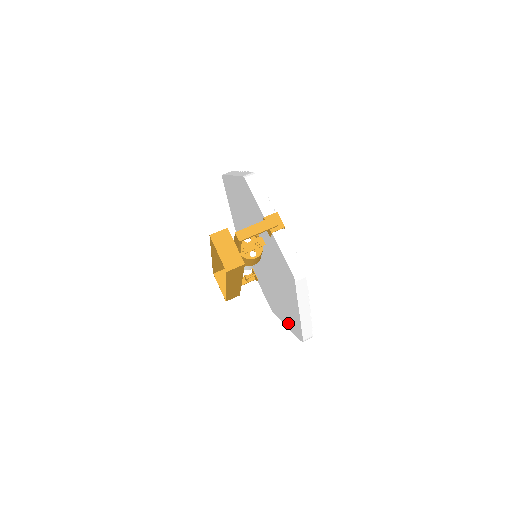
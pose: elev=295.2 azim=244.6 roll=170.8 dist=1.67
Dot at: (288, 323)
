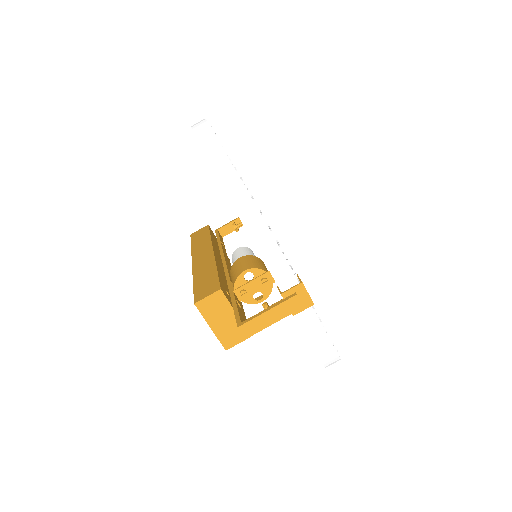
Dot at: occluded
